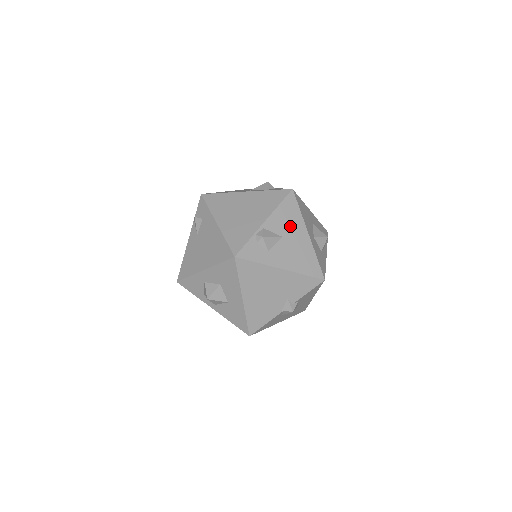
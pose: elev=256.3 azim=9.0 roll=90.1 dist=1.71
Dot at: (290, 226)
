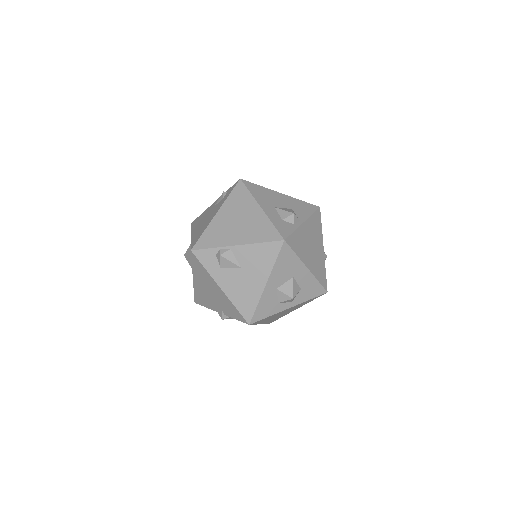
Dot at: (255, 265)
